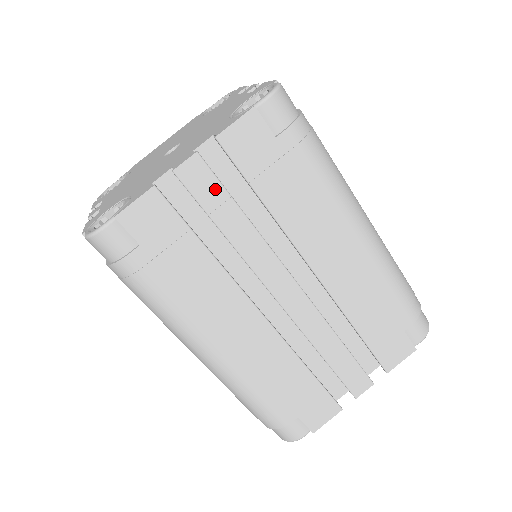
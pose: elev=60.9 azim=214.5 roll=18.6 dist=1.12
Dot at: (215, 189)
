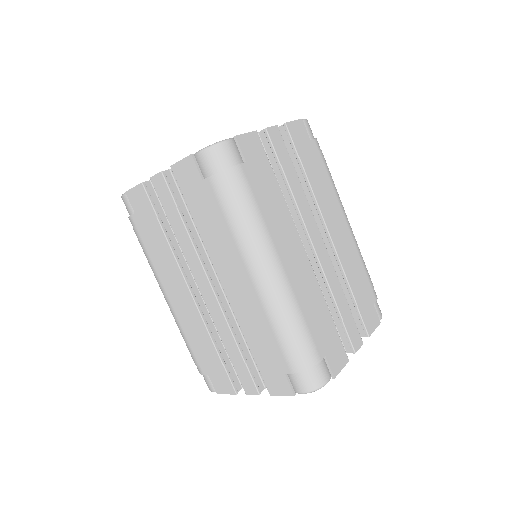
Dot at: (284, 151)
